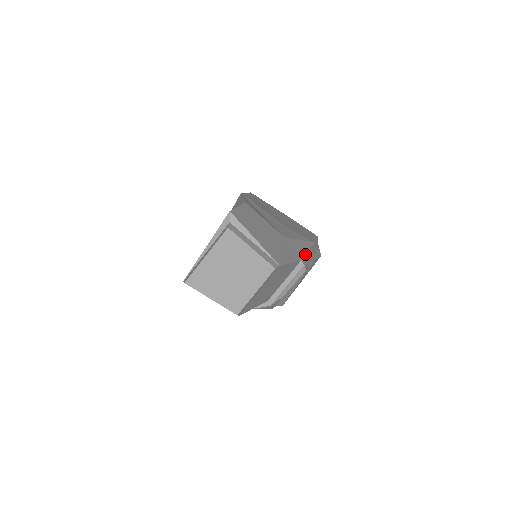
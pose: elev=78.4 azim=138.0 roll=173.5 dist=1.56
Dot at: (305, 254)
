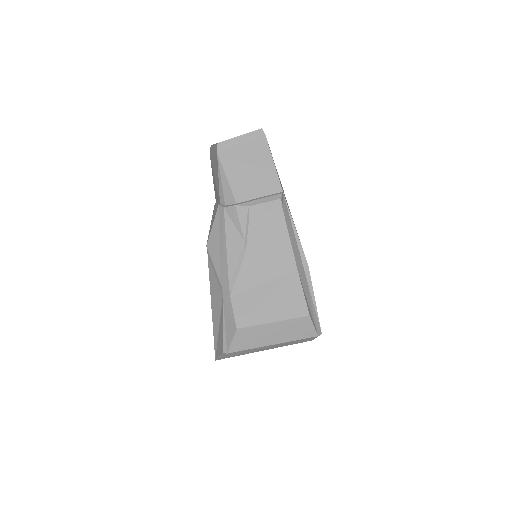
Dot at: occluded
